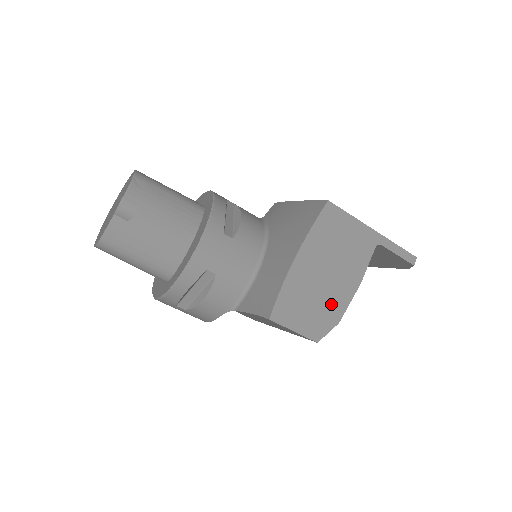
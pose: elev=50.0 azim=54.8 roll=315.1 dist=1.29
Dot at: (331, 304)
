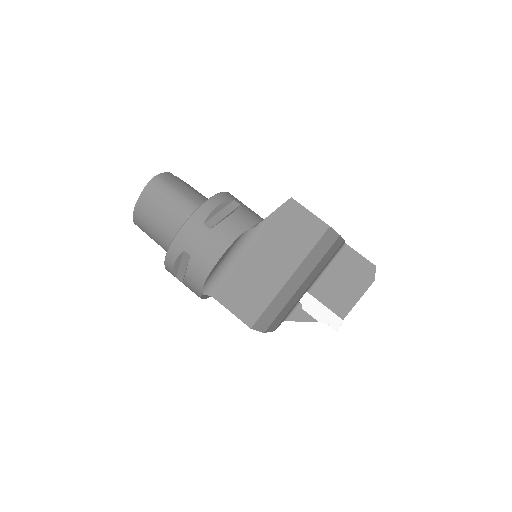
Dot at: occluded
